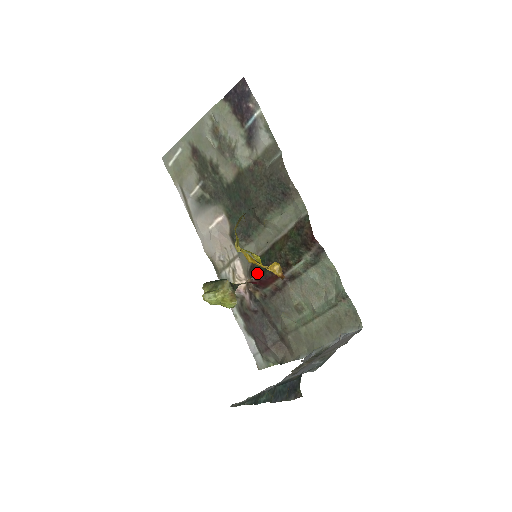
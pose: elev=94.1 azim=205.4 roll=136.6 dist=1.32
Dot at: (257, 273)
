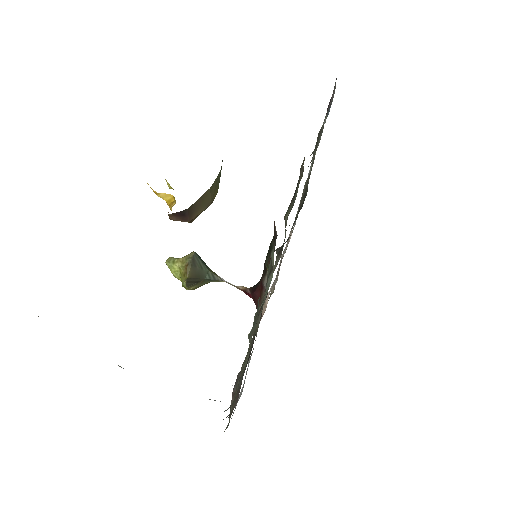
Dot at: (256, 284)
